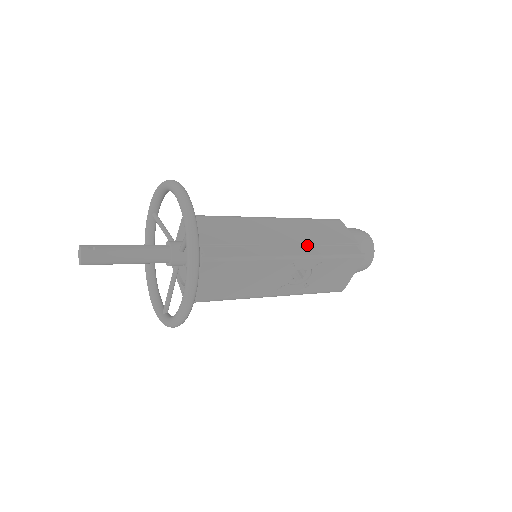
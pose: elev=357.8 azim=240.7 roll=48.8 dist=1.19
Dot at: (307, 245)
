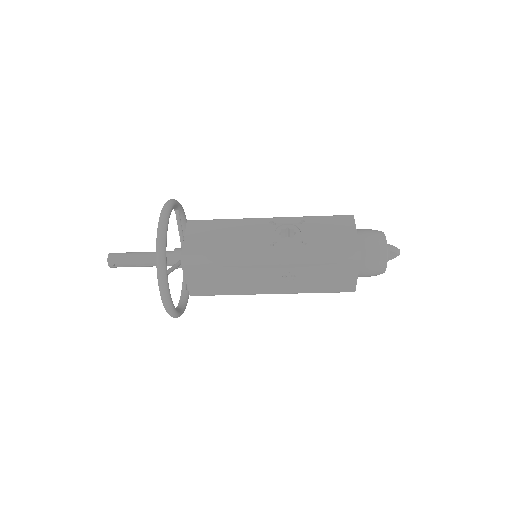
Dot at: occluded
